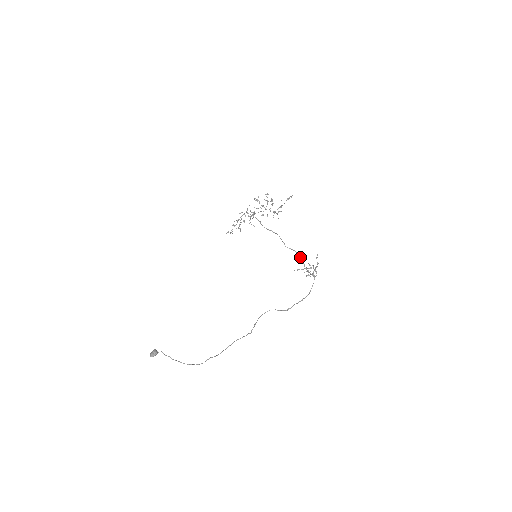
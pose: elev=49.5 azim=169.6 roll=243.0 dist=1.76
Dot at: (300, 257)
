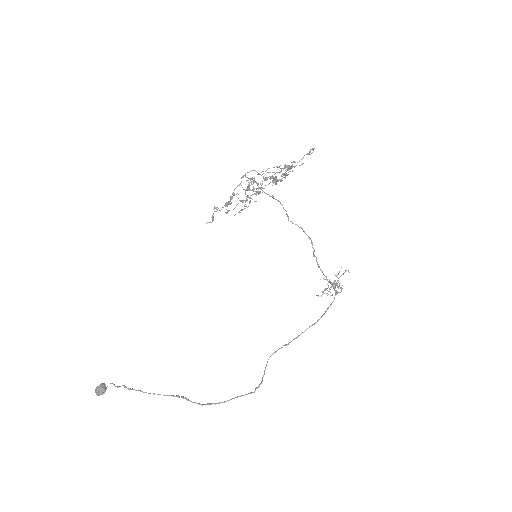
Dot at: occluded
